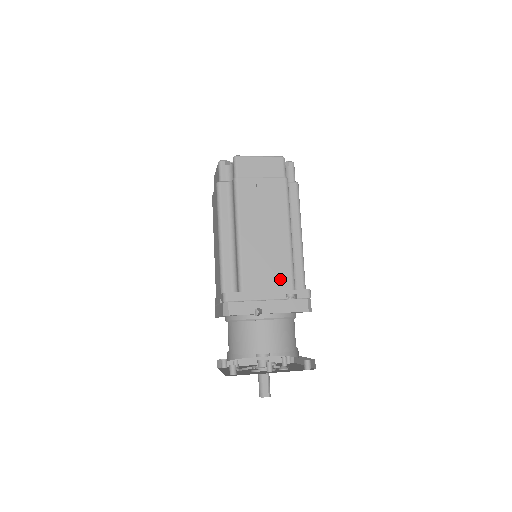
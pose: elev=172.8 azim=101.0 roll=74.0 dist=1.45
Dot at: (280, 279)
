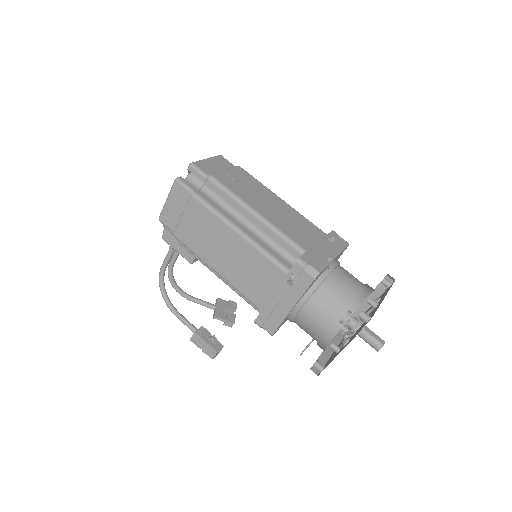
Dot at: (313, 231)
